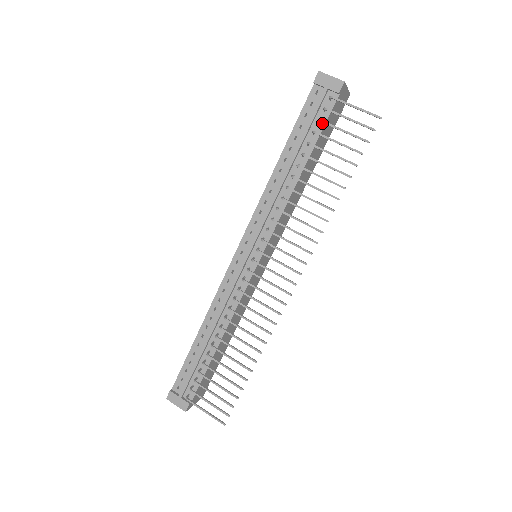
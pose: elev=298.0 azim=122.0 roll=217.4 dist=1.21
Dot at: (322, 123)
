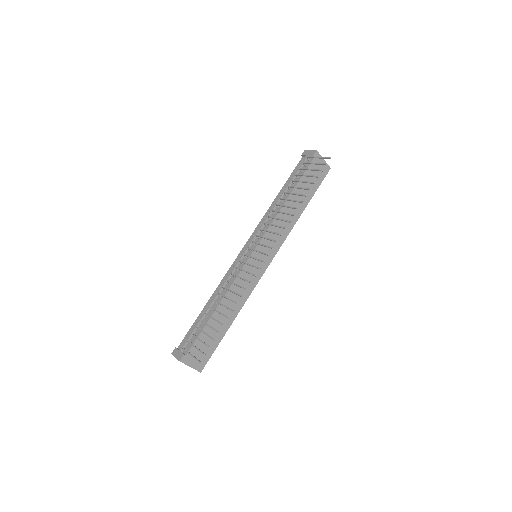
Dot at: (303, 172)
